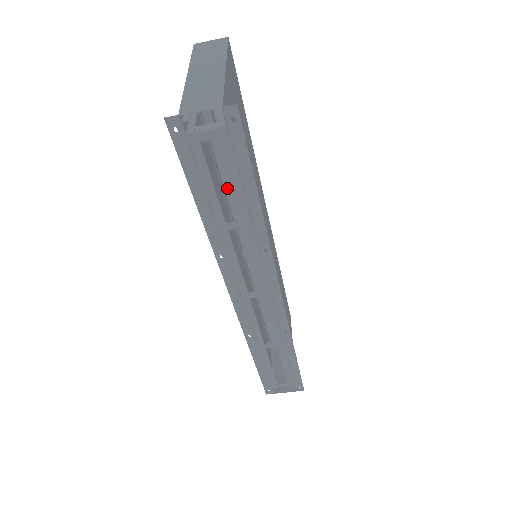
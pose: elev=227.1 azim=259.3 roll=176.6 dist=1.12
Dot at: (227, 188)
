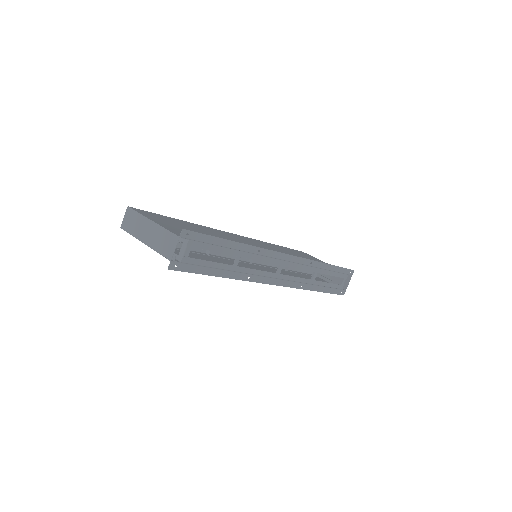
Dot at: occluded
